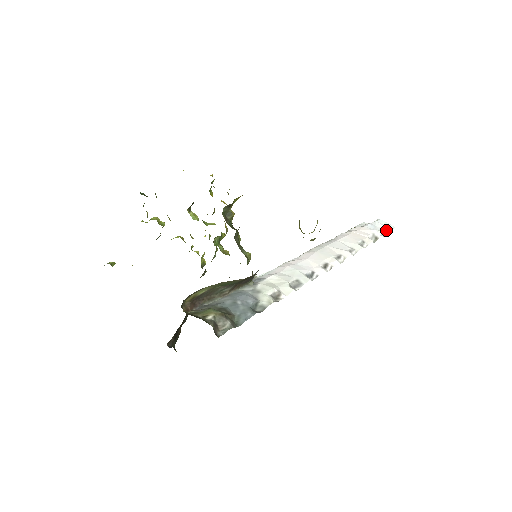
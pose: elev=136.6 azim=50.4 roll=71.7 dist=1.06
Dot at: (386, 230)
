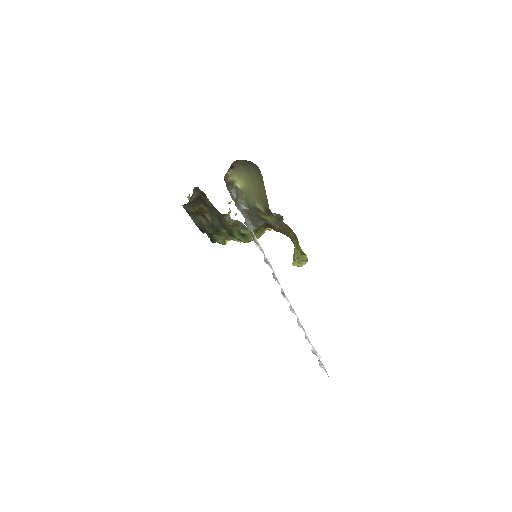
Dot at: (324, 368)
